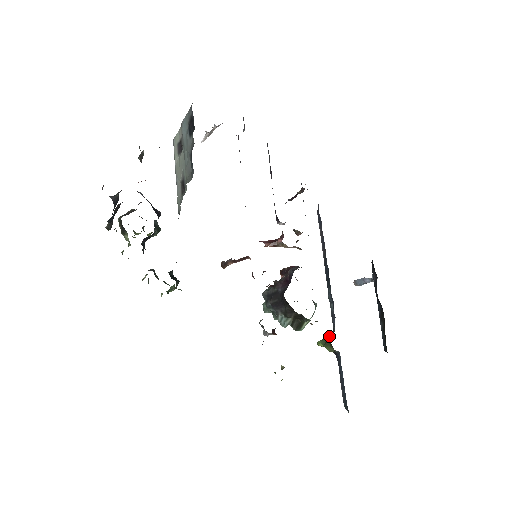
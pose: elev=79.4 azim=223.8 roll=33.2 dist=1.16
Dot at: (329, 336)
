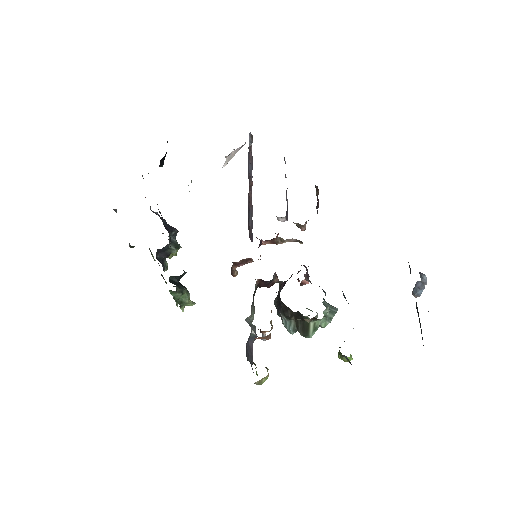
Dot at: occluded
